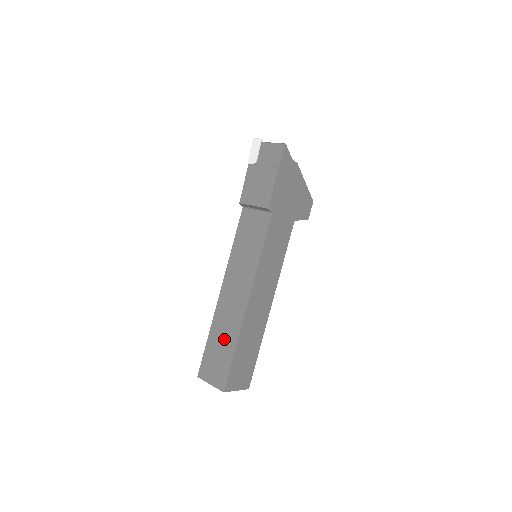
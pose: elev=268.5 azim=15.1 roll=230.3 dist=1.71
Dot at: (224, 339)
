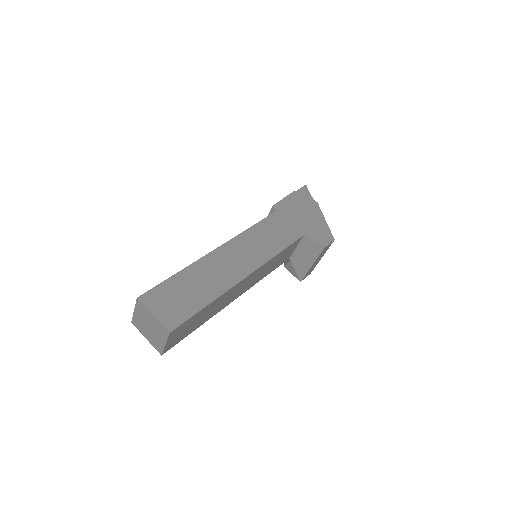
Dot at: occluded
